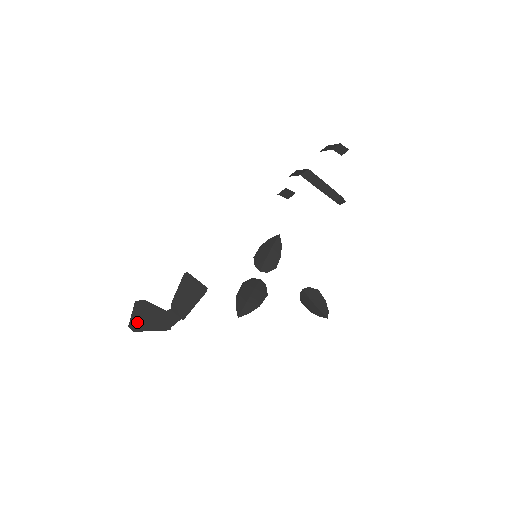
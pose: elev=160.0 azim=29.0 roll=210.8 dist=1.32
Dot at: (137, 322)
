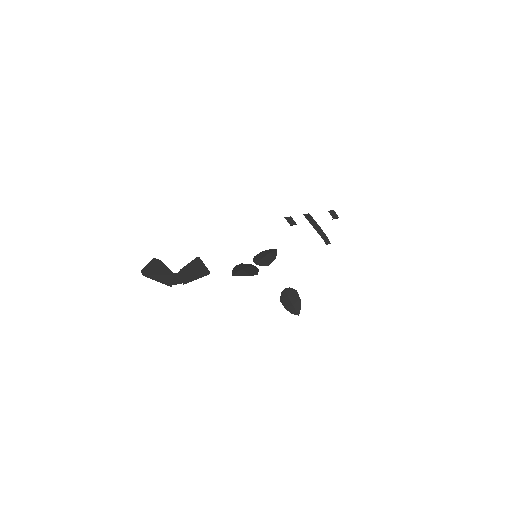
Dot at: (149, 271)
